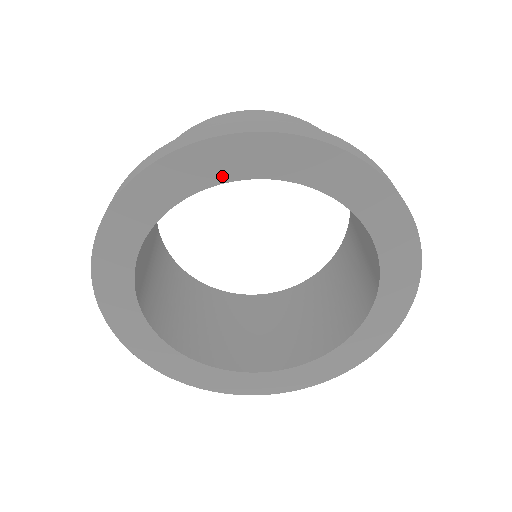
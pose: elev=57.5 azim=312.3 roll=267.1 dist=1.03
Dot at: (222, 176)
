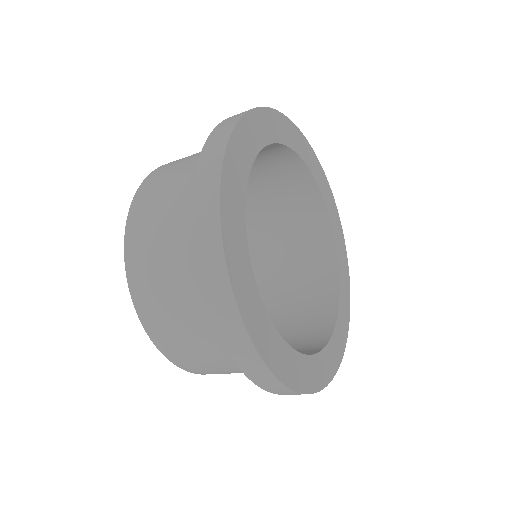
Dot at: (243, 182)
